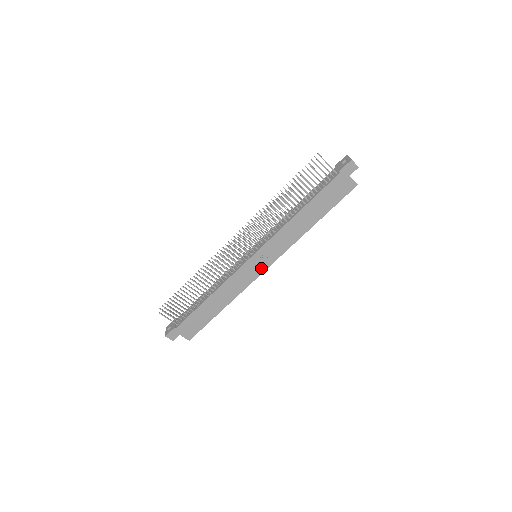
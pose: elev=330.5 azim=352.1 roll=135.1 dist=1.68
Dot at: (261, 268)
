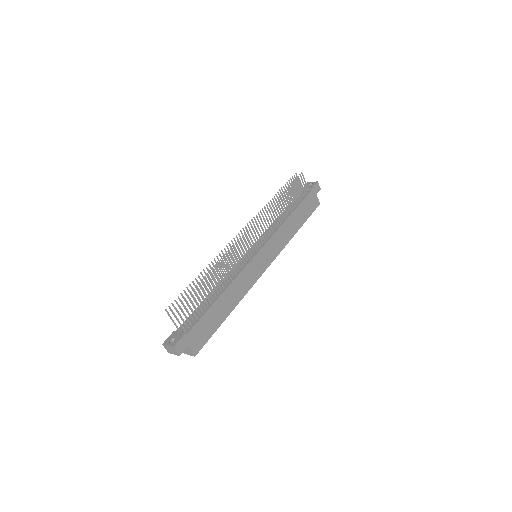
Dot at: (263, 267)
